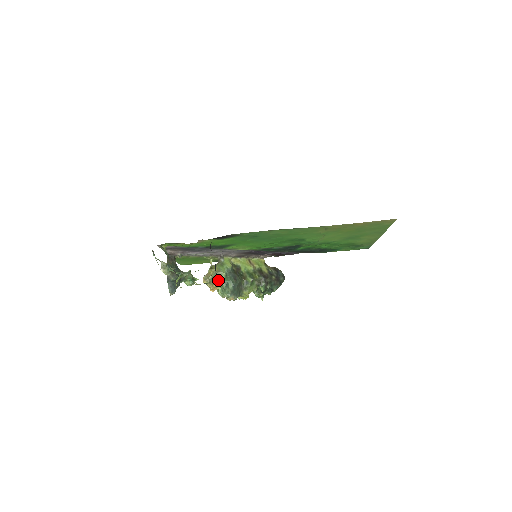
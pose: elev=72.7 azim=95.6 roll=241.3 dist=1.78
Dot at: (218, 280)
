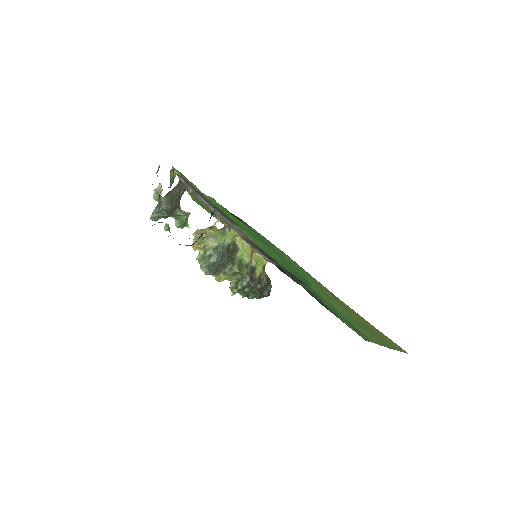
Dot at: (206, 244)
